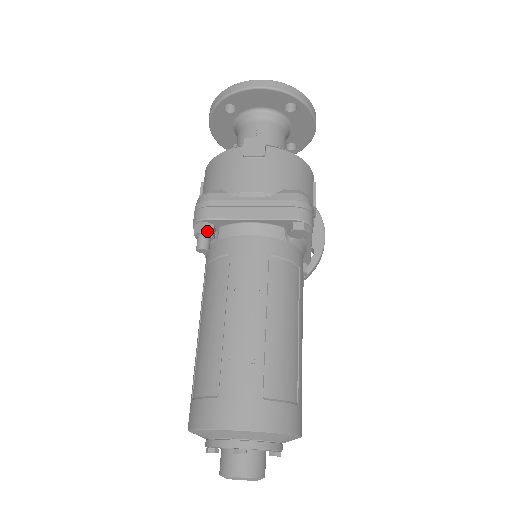
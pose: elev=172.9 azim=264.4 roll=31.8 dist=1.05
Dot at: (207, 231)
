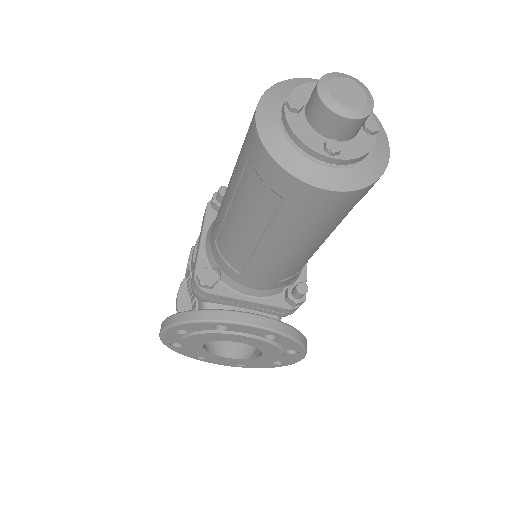
Dot at: occluded
